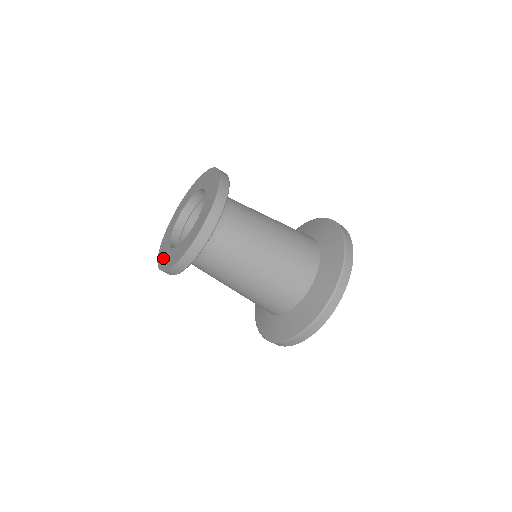
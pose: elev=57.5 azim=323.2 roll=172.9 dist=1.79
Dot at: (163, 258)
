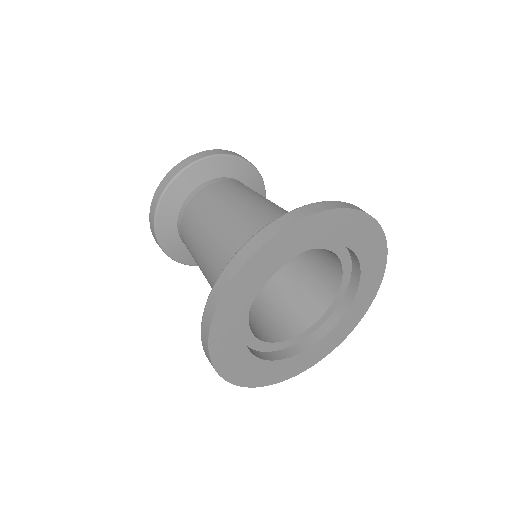
Dot at: occluded
